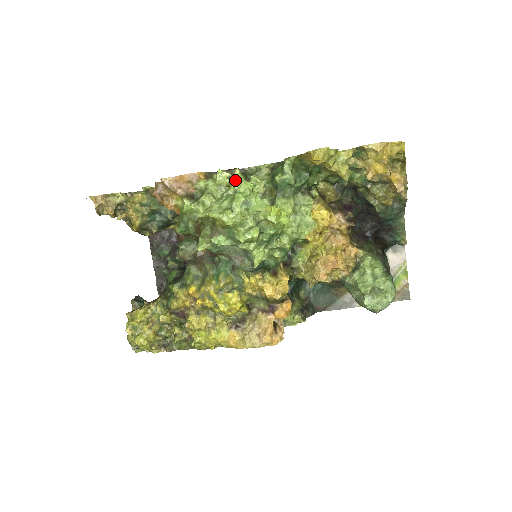
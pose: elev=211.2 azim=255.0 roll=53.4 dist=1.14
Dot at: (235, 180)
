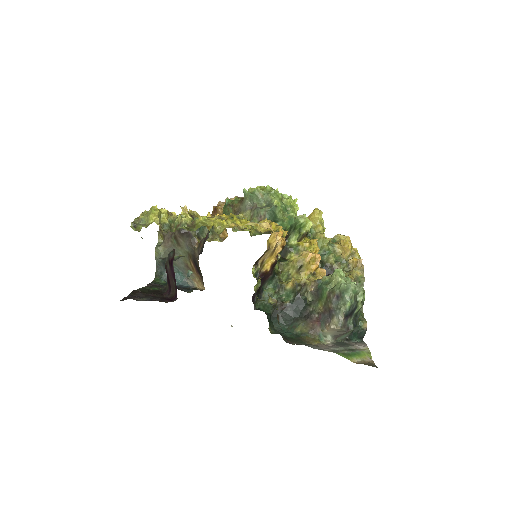
Dot at: occluded
